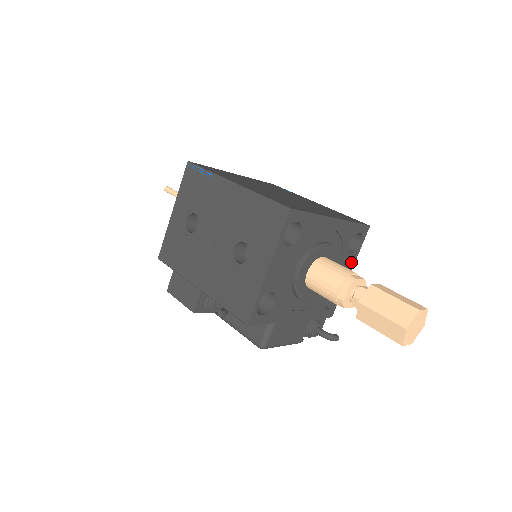
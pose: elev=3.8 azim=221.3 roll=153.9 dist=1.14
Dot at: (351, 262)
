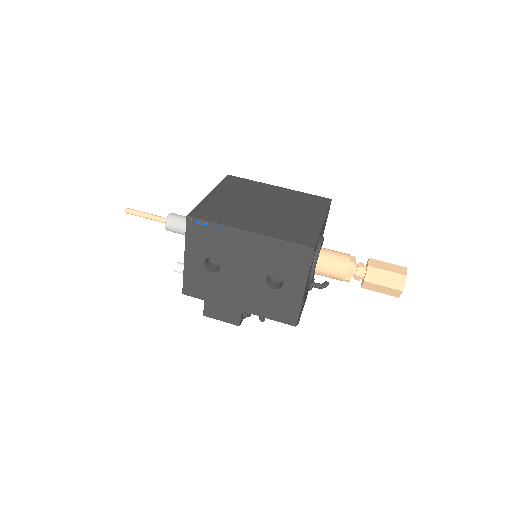
Dot at: occluded
